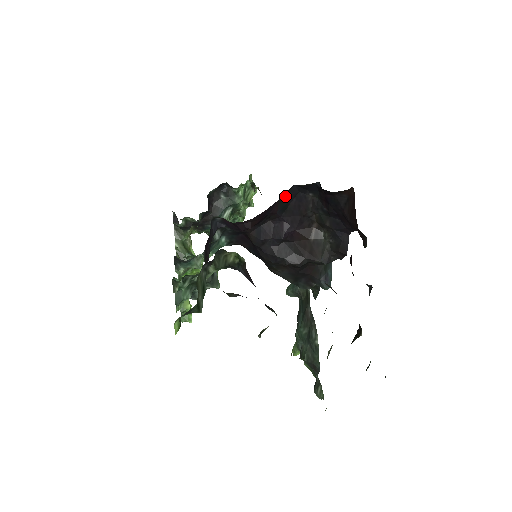
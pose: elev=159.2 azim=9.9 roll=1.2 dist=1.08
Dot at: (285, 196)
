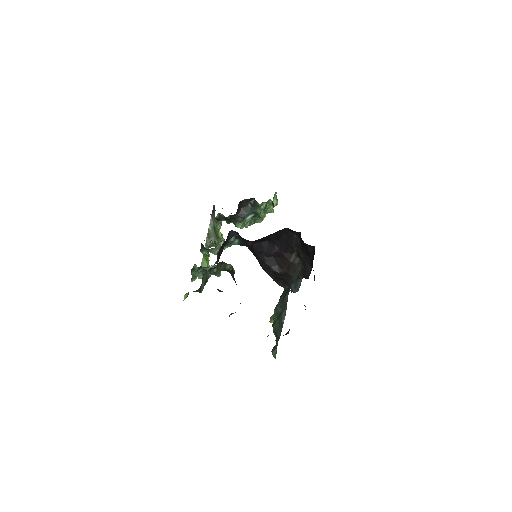
Dot at: (279, 232)
